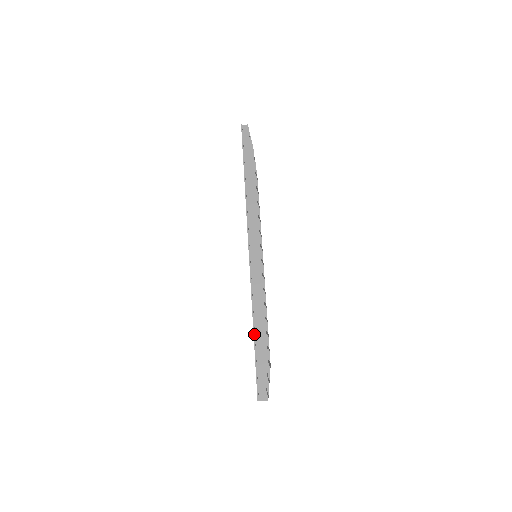
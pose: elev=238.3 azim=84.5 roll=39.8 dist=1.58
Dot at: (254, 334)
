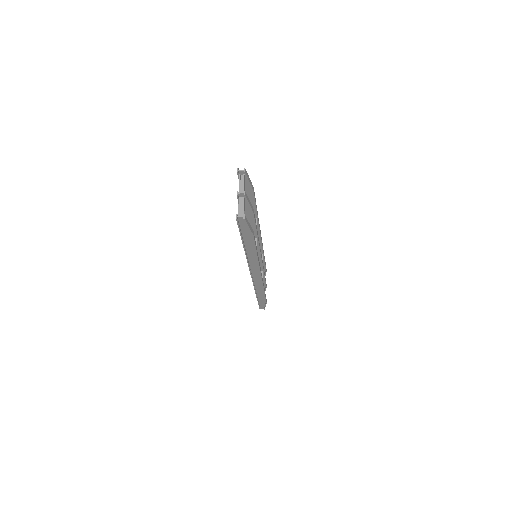
Dot at: (257, 298)
